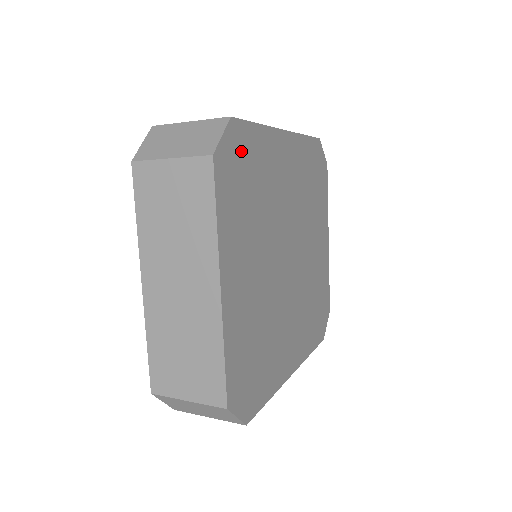
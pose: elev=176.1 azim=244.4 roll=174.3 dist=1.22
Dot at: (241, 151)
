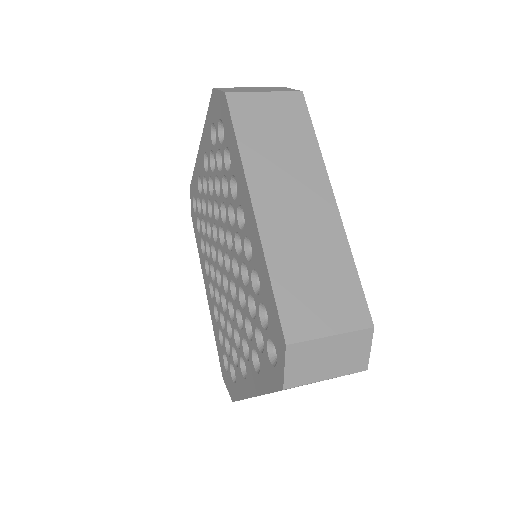
Dot at: occluded
